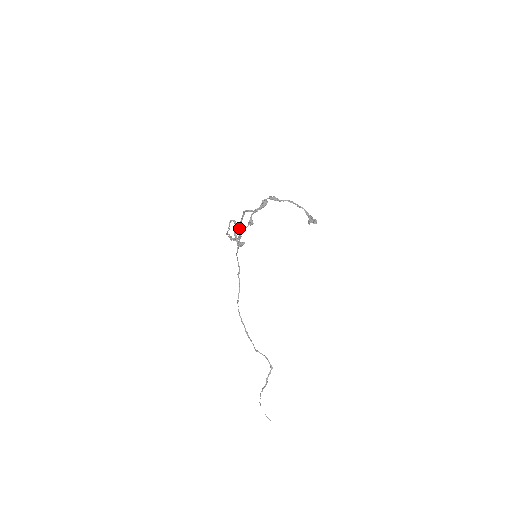
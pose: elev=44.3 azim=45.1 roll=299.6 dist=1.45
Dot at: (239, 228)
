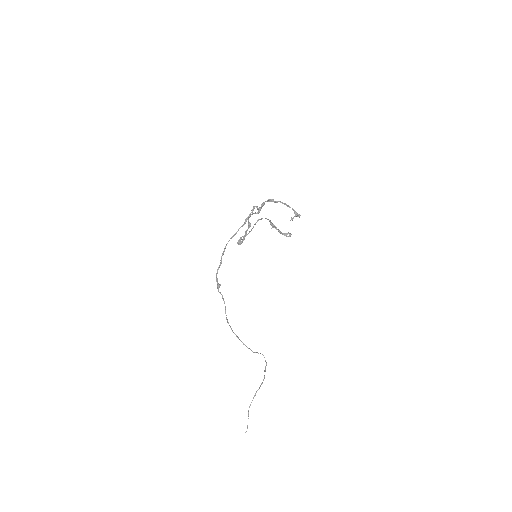
Dot at: (236, 233)
